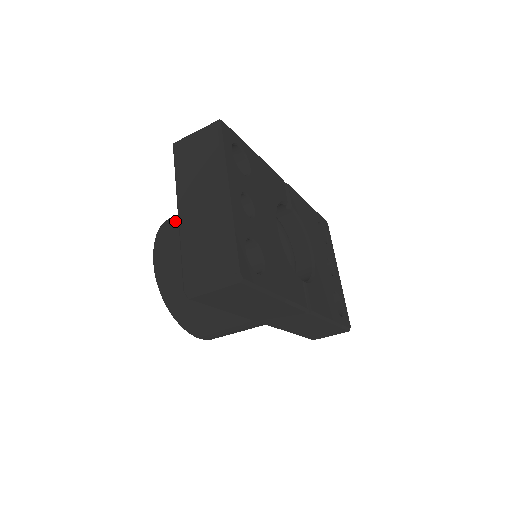
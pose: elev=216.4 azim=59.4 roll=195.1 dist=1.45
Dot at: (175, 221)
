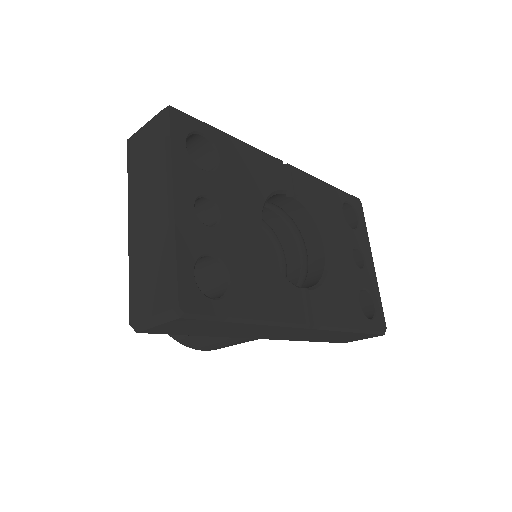
Dot at: occluded
